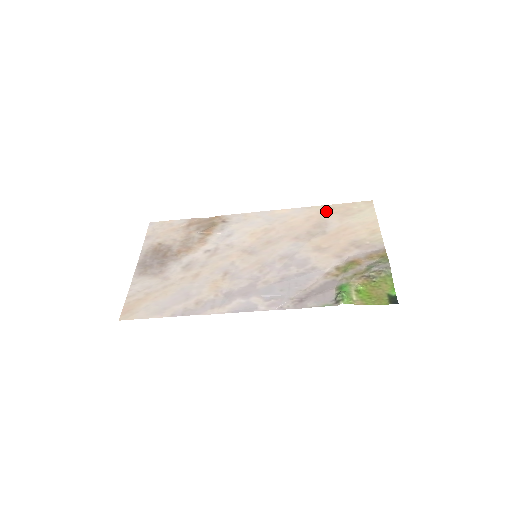
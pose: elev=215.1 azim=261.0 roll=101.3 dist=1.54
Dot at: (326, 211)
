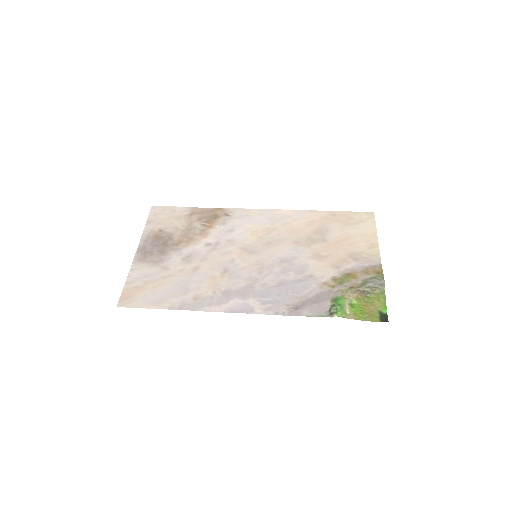
Dot at: (328, 217)
